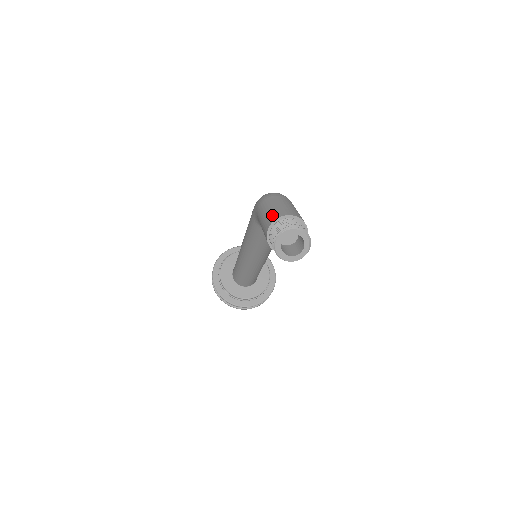
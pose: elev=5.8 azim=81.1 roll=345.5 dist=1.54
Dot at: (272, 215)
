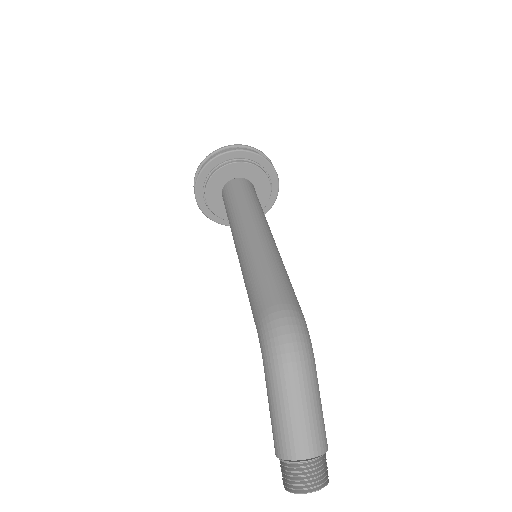
Dot at: (285, 442)
